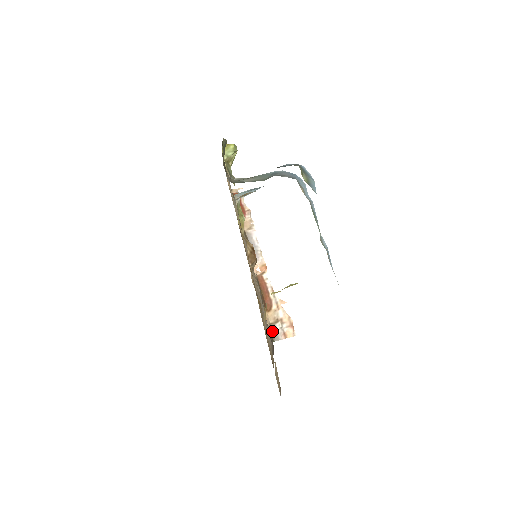
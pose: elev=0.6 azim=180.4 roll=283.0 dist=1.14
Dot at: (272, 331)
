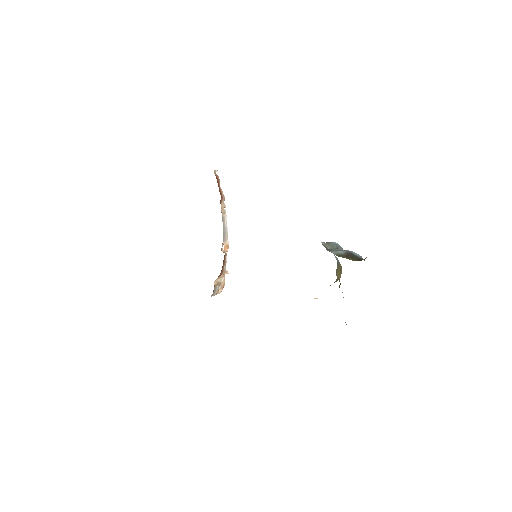
Dot at: (214, 291)
